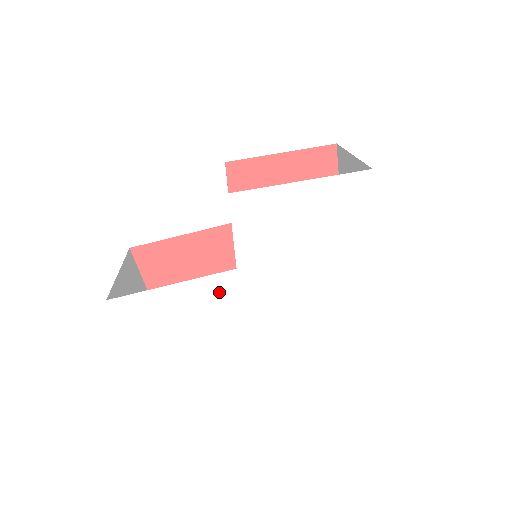
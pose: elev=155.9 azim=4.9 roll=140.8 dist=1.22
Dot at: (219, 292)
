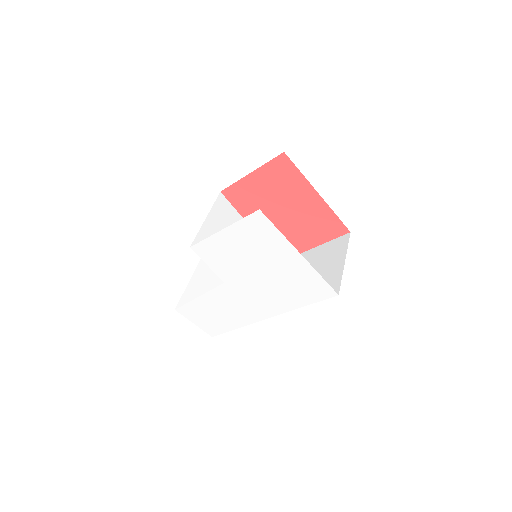
Dot at: (225, 296)
